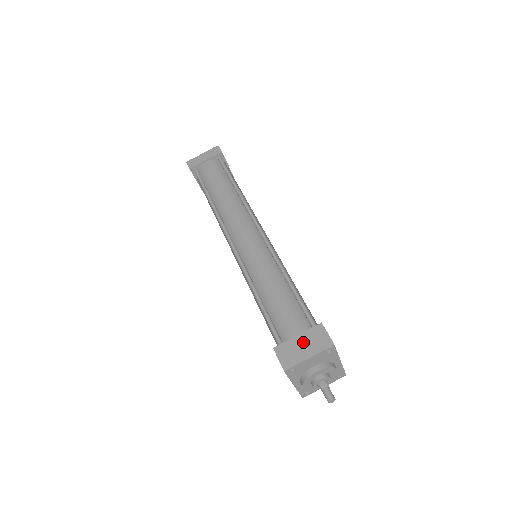
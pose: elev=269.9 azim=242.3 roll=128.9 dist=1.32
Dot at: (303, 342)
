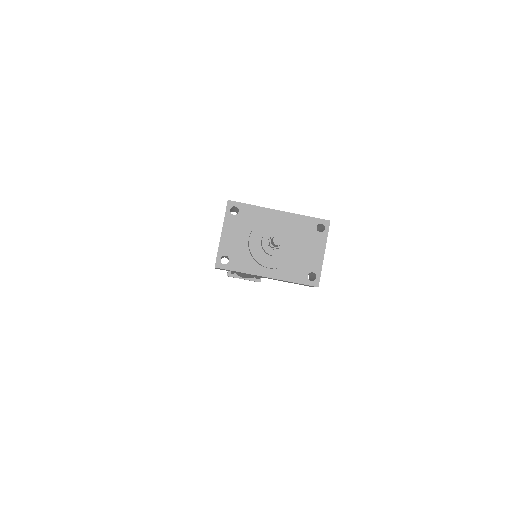
Dot at: occluded
